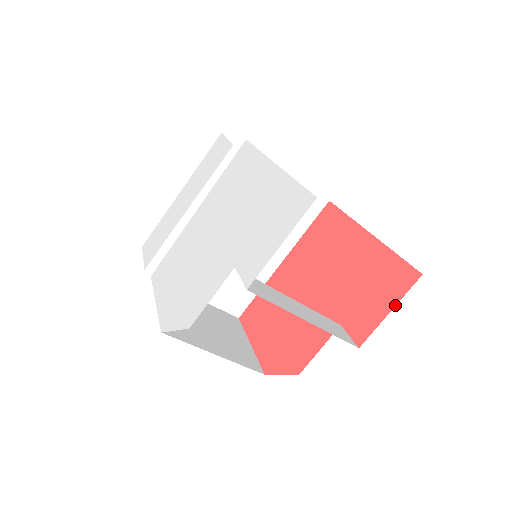
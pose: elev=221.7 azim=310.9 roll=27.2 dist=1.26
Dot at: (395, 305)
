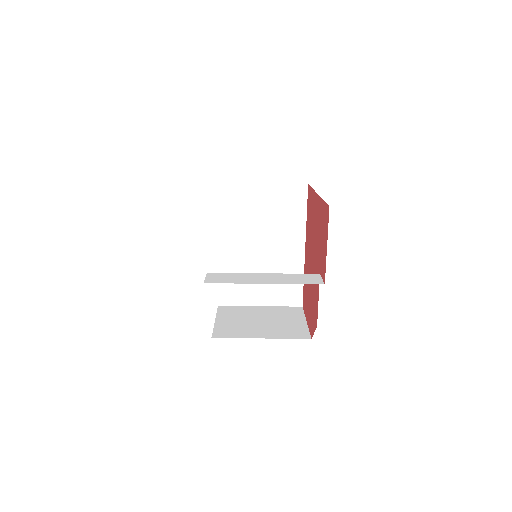
Dot at: (327, 239)
